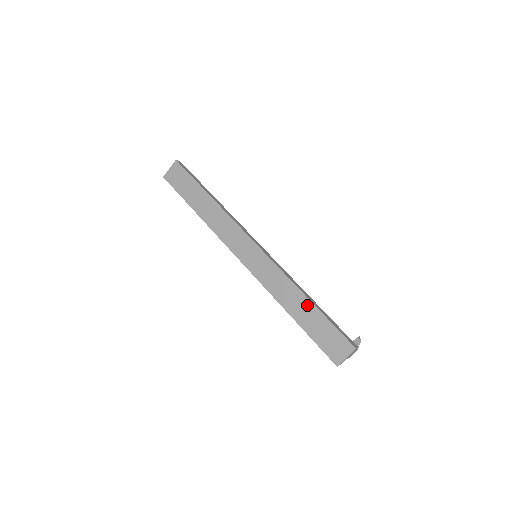
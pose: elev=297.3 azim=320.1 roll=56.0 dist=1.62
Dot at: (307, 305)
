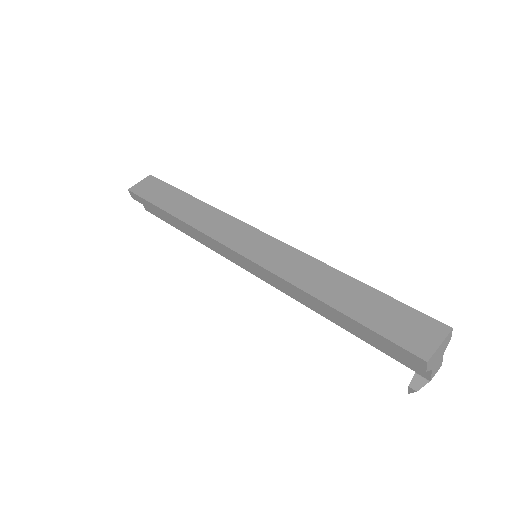
Dot at: (351, 285)
